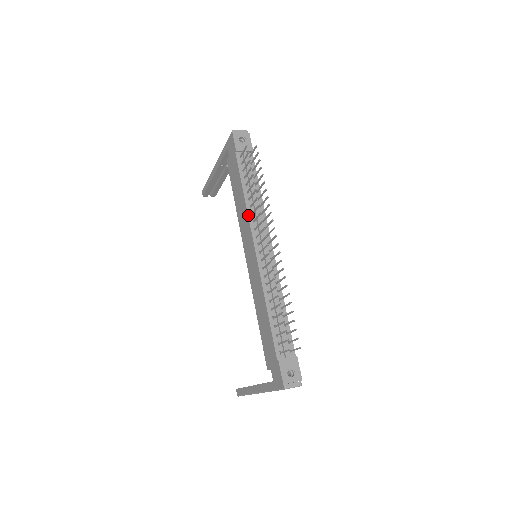
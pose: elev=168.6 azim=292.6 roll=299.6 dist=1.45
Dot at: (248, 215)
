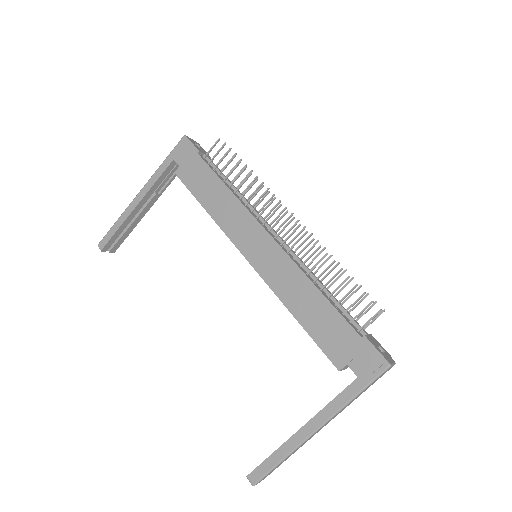
Dot at: (243, 205)
